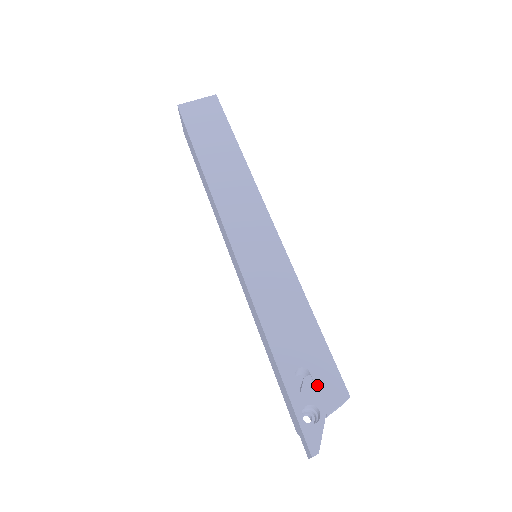
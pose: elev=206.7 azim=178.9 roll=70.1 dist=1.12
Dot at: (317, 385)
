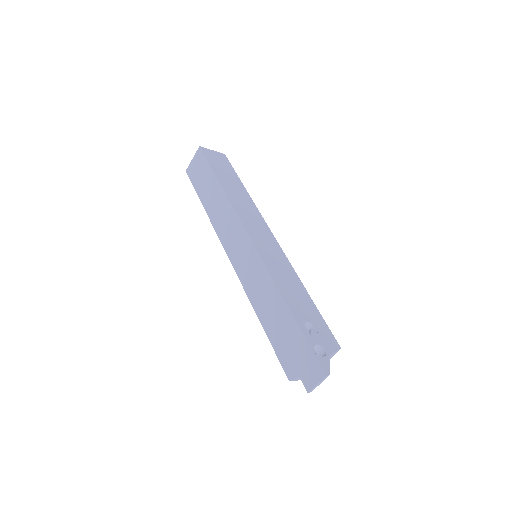
Dot at: (320, 335)
